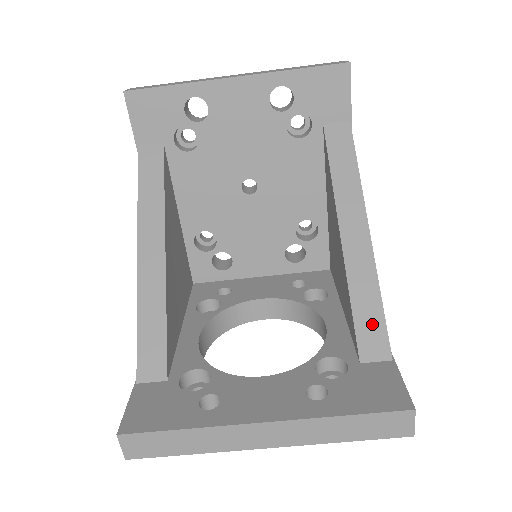
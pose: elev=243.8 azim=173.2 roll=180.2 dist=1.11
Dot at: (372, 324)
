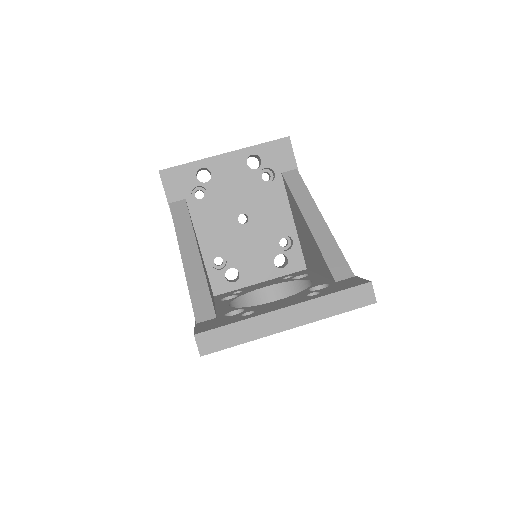
Dot at: (337, 261)
